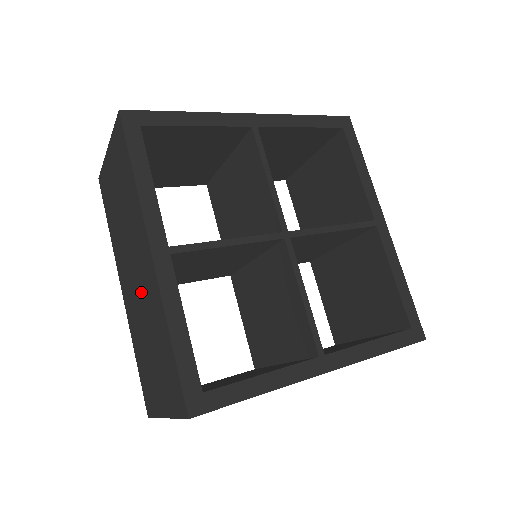
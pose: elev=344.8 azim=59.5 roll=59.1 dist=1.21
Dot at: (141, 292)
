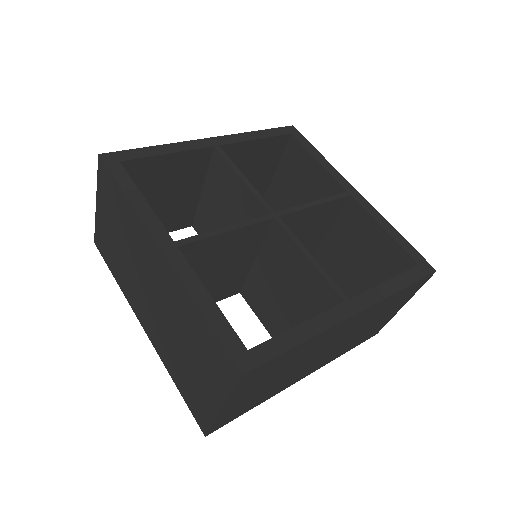
Dot at: (161, 302)
